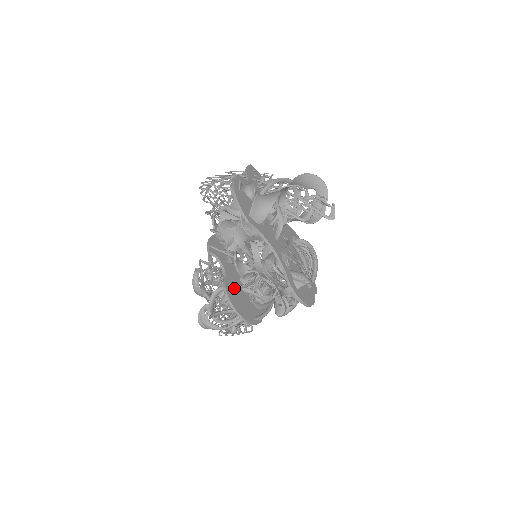
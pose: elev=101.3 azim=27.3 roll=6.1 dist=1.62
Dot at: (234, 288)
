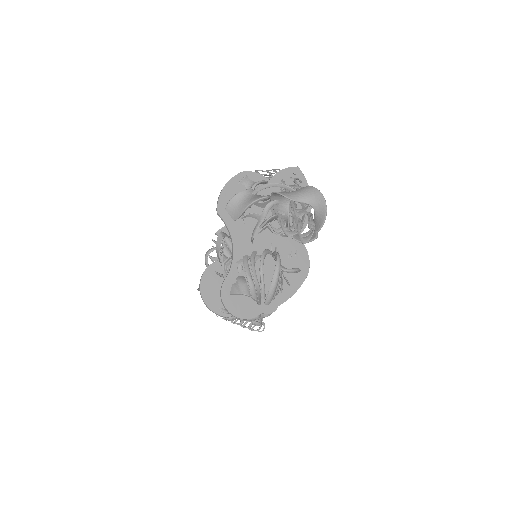
Dot at: (218, 274)
